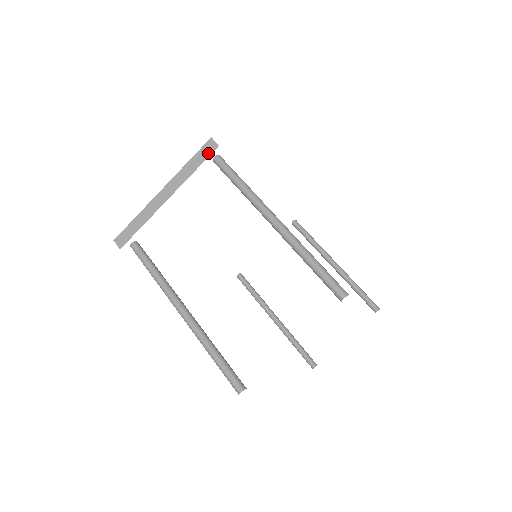
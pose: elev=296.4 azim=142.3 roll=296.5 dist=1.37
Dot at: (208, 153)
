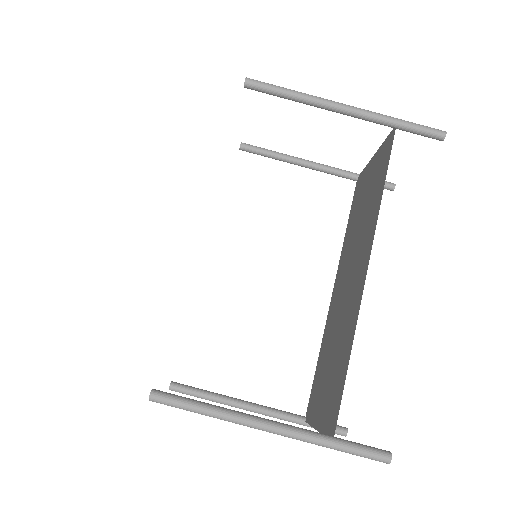
Dot at: occluded
